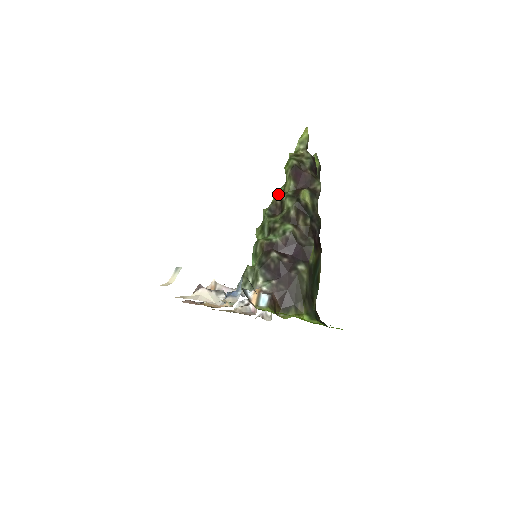
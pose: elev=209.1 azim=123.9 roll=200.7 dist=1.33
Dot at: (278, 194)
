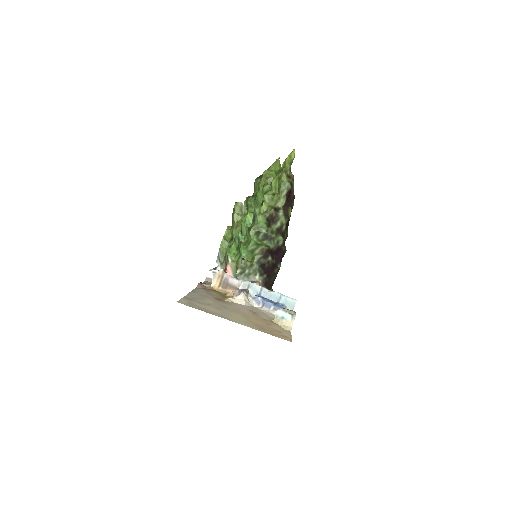
Dot at: (266, 200)
